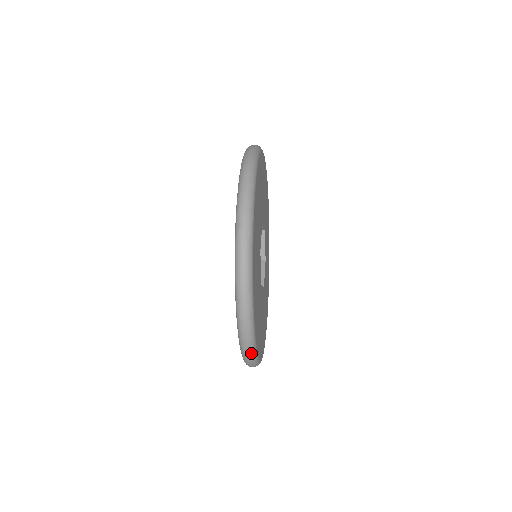
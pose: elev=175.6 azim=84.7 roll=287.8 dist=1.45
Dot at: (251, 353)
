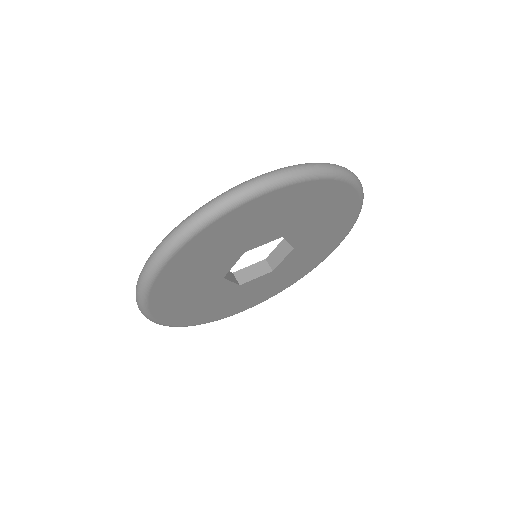
Dot at: occluded
